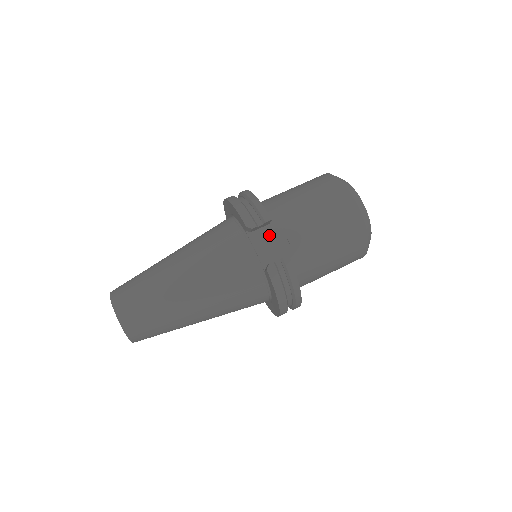
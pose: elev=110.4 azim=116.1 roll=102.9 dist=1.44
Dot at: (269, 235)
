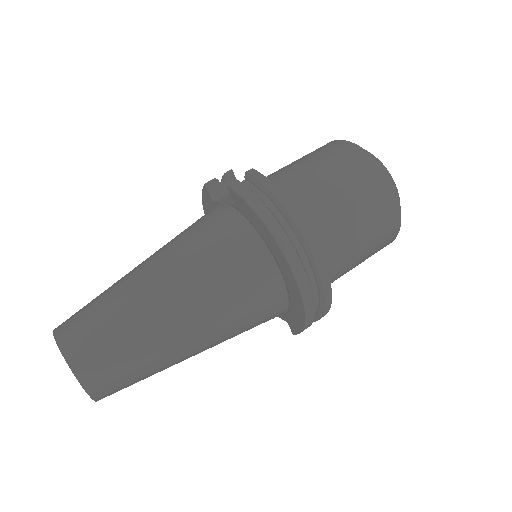
Dot at: occluded
